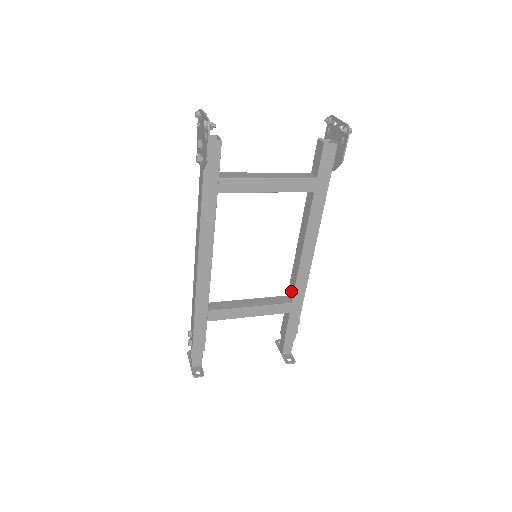
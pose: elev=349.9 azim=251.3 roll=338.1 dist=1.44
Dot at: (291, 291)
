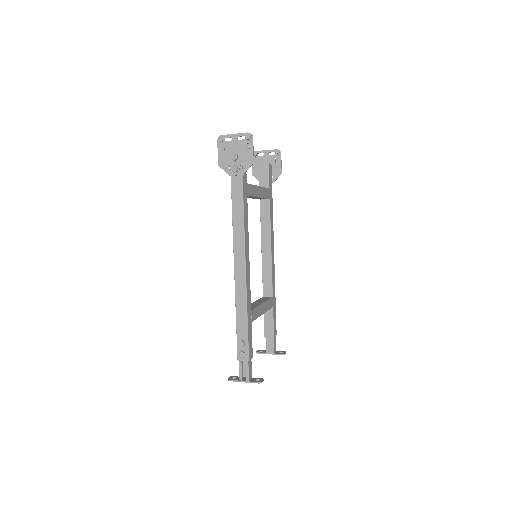
Dot at: (268, 288)
